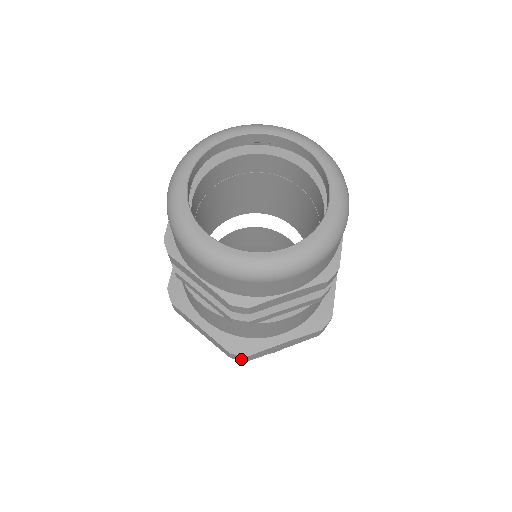
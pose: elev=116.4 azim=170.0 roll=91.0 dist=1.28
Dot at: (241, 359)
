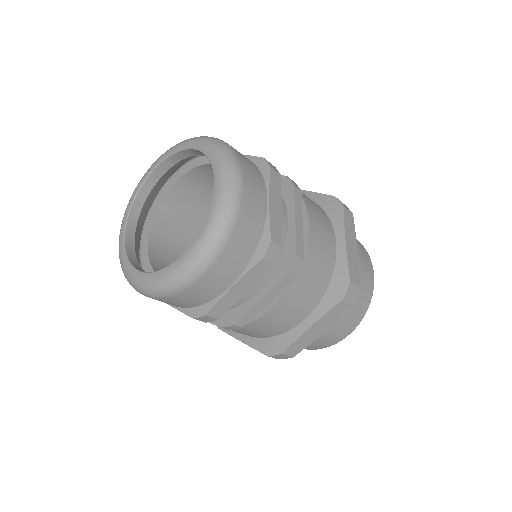
Dot at: (285, 357)
